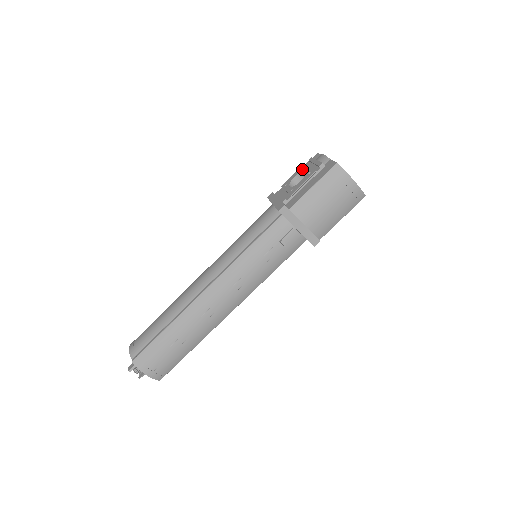
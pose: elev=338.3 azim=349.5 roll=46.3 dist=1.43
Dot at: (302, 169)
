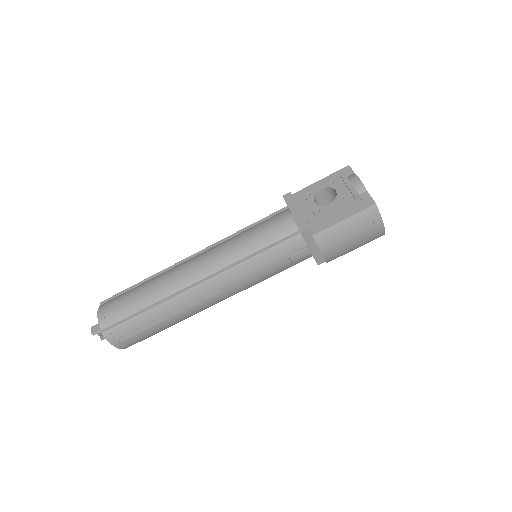
Dot at: (331, 184)
